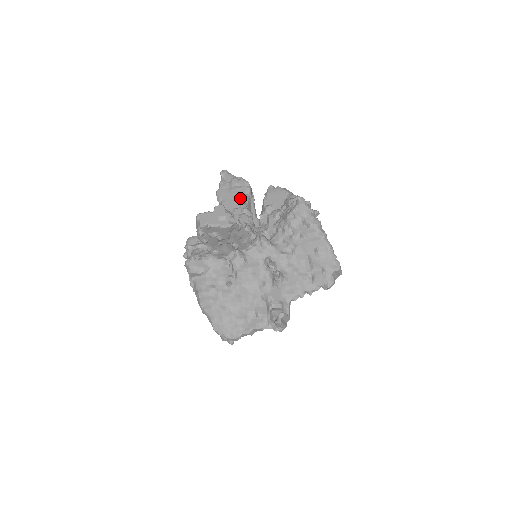
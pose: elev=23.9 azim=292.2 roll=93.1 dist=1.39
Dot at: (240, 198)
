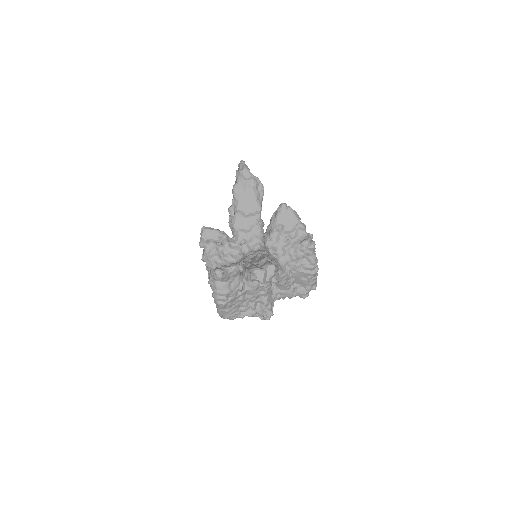
Dot at: (256, 204)
